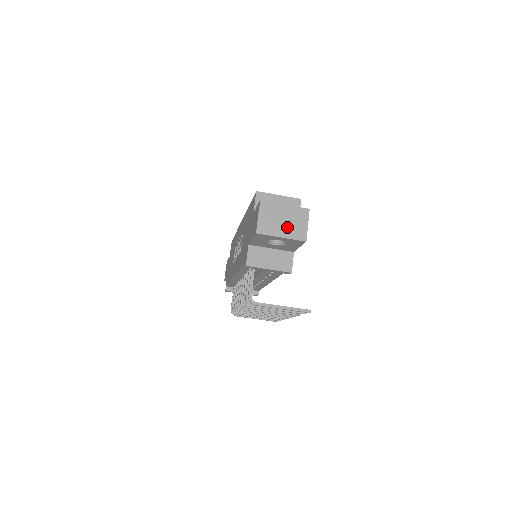
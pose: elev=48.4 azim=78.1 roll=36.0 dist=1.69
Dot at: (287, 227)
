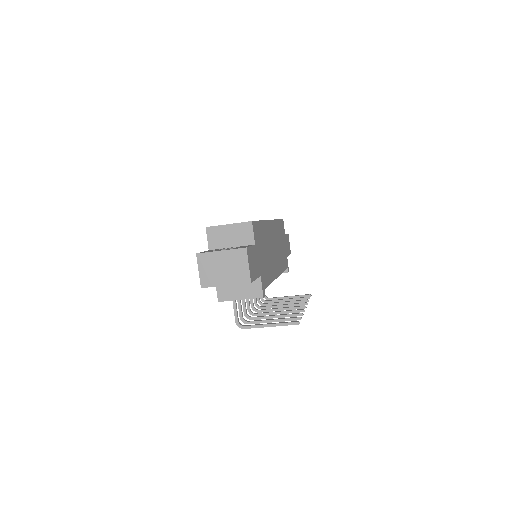
Dot at: (228, 273)
